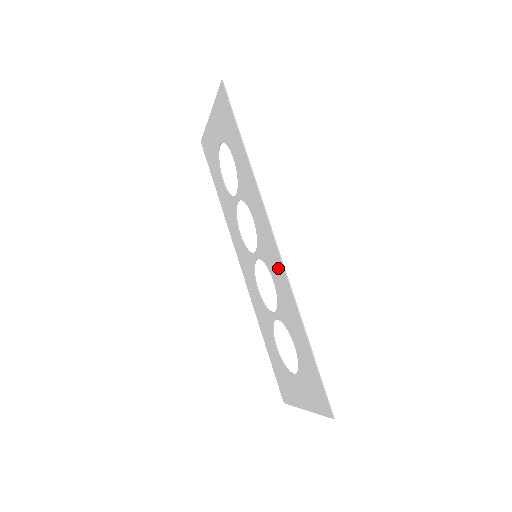
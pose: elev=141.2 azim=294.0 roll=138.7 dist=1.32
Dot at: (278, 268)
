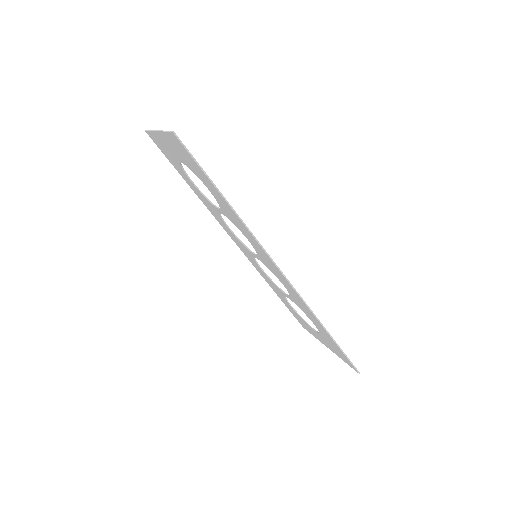
Dot at: (289, 287)
